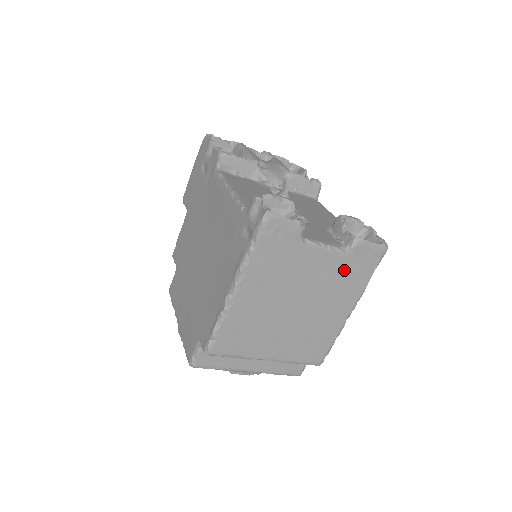
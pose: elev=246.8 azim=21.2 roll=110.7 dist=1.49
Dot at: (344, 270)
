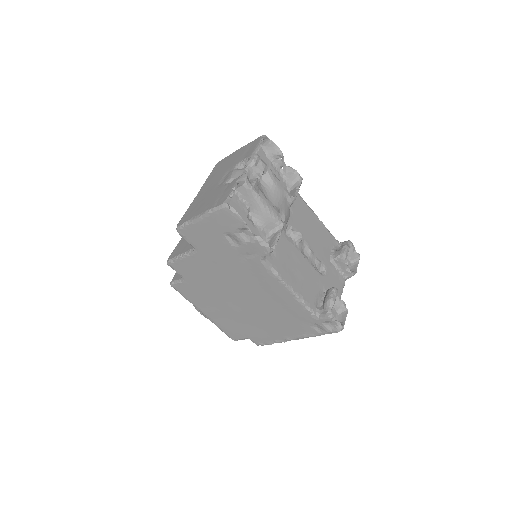
Dot at: occluded
